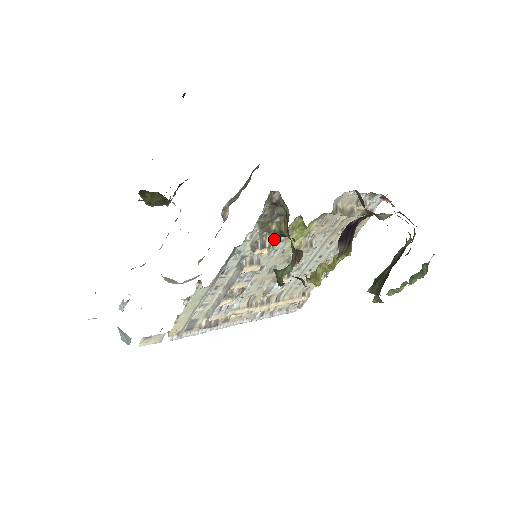
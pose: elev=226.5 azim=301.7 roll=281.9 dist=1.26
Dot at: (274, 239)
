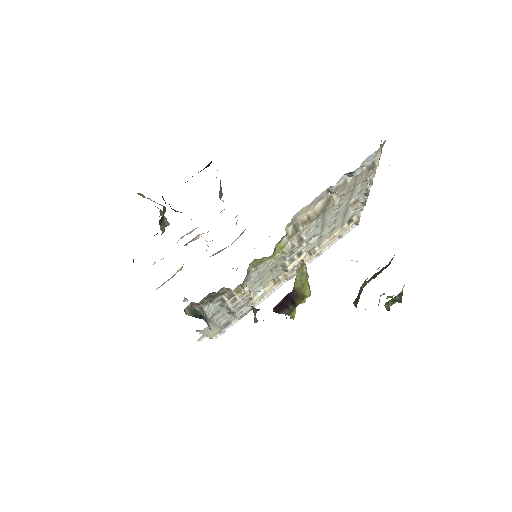
Dot at: (239, 285)
